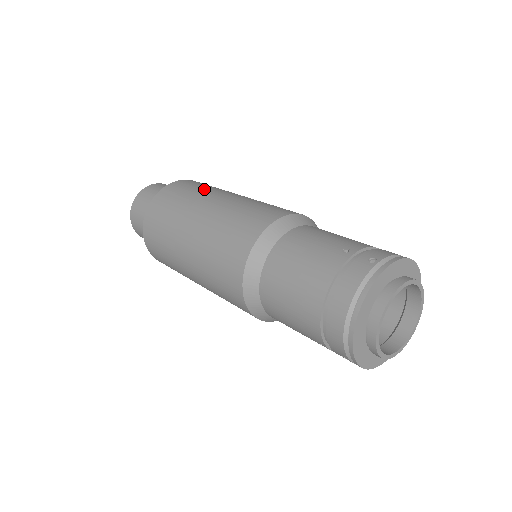
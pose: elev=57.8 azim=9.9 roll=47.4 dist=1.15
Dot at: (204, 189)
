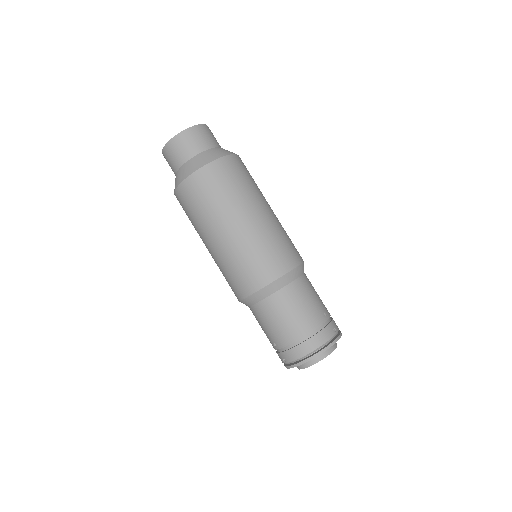
Dot at: (256, 186)
